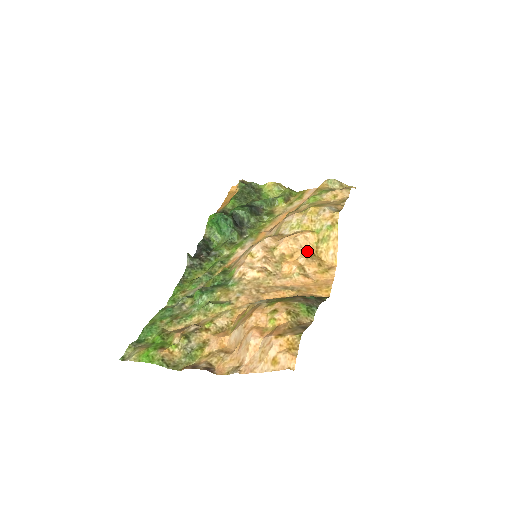
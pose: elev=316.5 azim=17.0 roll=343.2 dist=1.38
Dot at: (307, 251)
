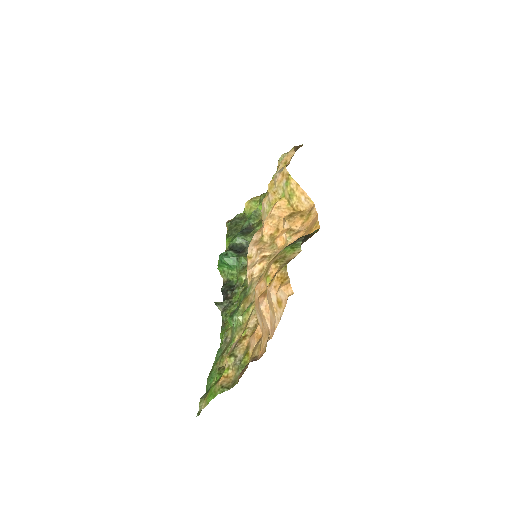
Dot at: (286, 216)
